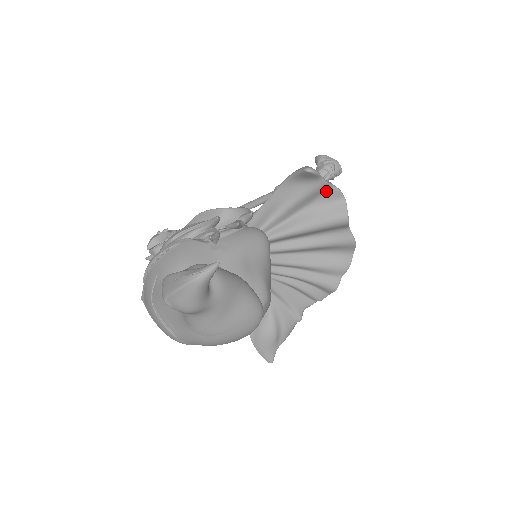
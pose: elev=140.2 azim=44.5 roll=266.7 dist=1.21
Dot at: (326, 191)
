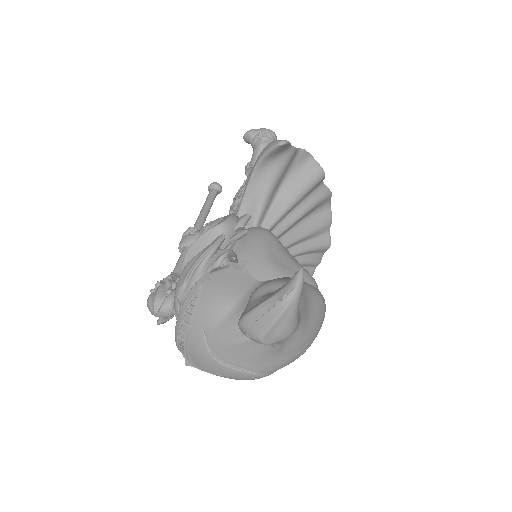
Dot at: (295, 157)
